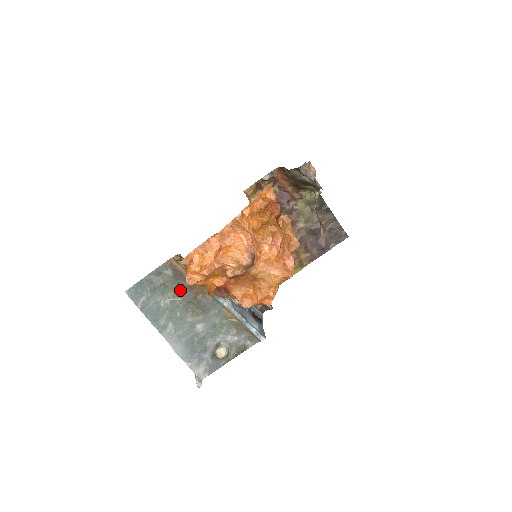
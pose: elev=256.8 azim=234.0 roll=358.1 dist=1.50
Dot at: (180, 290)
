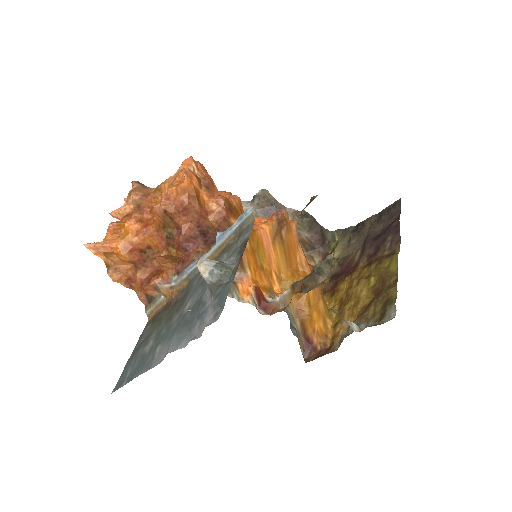
Dot at: (161, 321)
